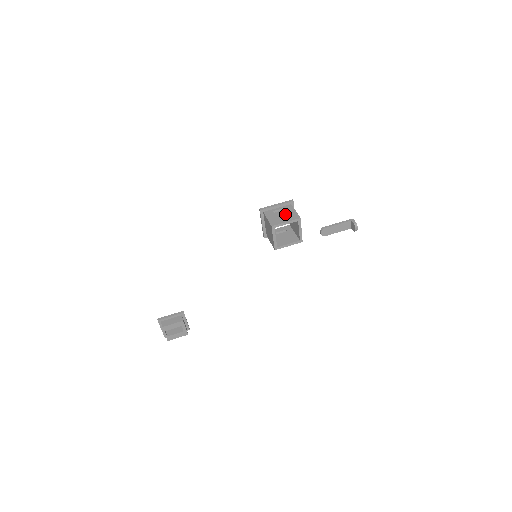
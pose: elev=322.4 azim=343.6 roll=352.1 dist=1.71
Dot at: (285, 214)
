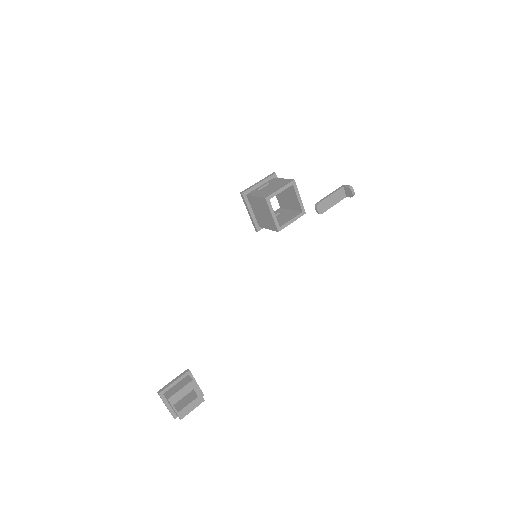
Dot at: (274, 185)
